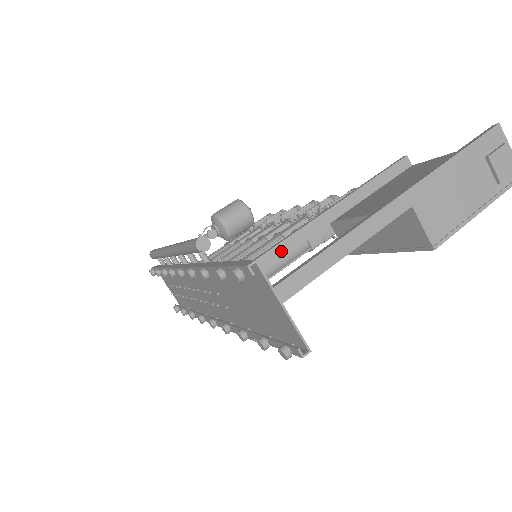
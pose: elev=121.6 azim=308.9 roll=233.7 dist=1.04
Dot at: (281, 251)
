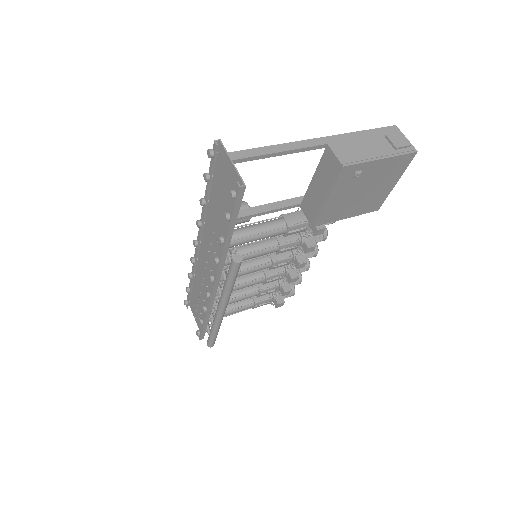
Dot at: (260, 210)
